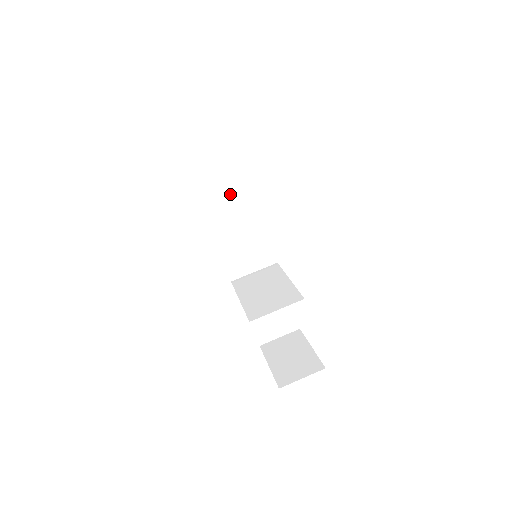
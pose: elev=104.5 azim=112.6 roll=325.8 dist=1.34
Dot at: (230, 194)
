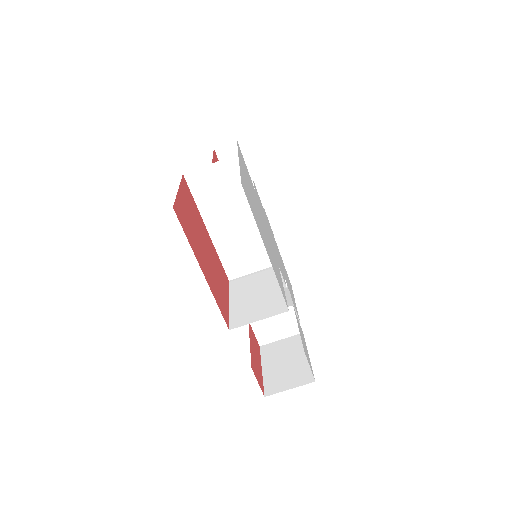
Dot at: (226, 192)
